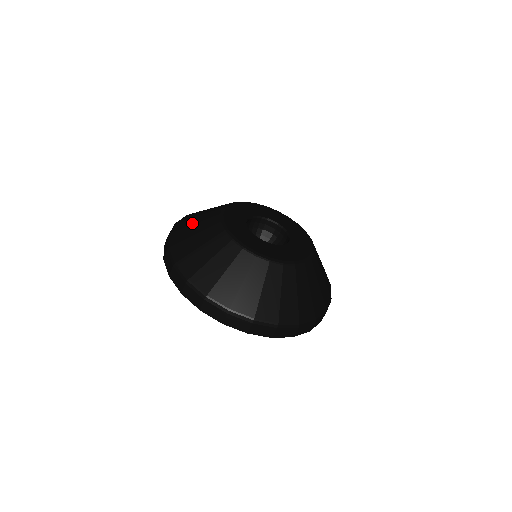
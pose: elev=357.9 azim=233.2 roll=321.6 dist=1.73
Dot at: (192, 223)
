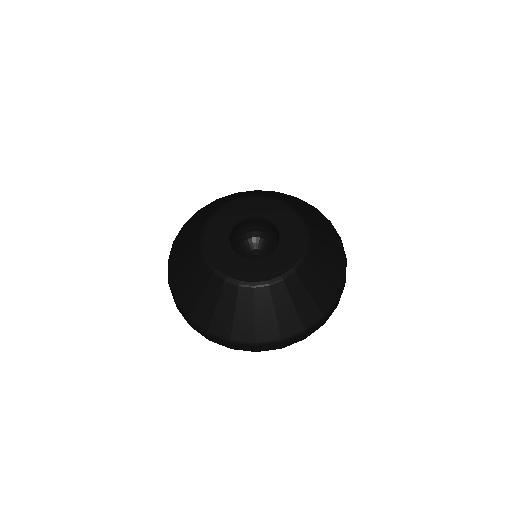
Dot at: (196, 219)
